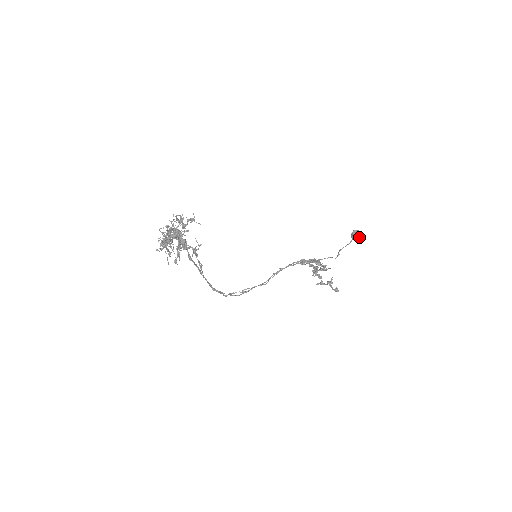
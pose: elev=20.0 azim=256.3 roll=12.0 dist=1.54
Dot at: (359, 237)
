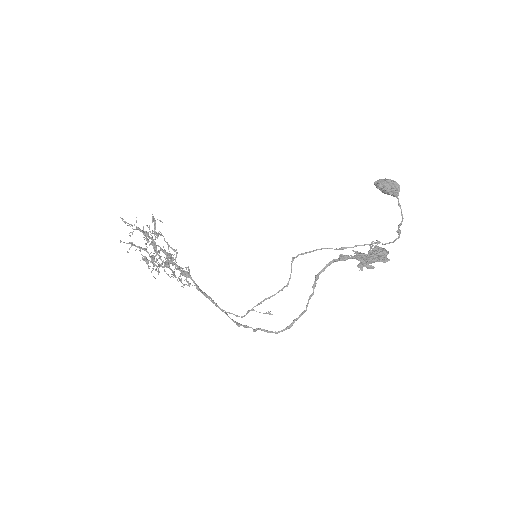
Dot at: (384, 182)
